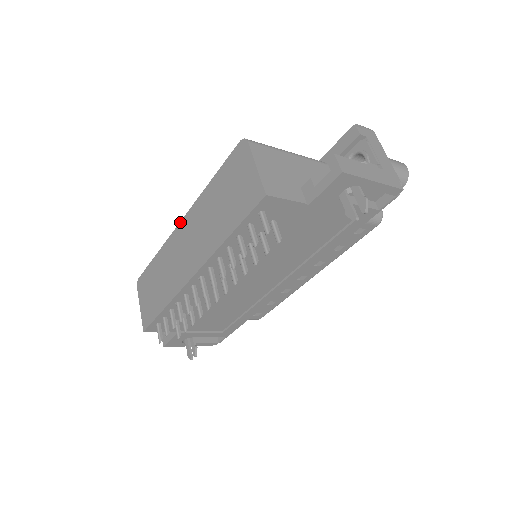
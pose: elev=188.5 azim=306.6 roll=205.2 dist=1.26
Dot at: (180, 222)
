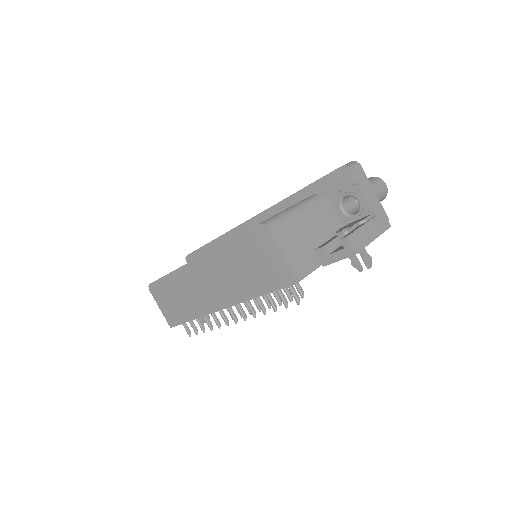
Dot at: (194, 260)
